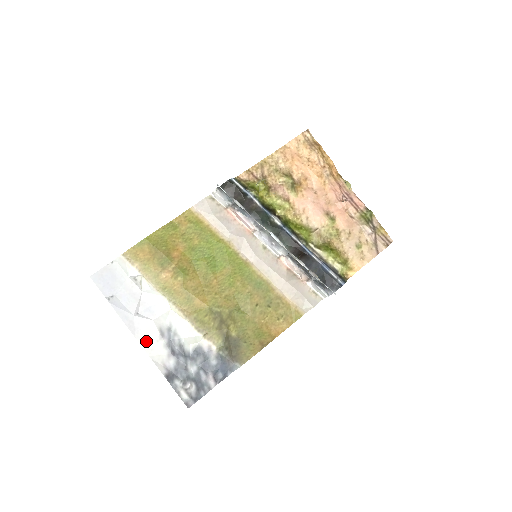
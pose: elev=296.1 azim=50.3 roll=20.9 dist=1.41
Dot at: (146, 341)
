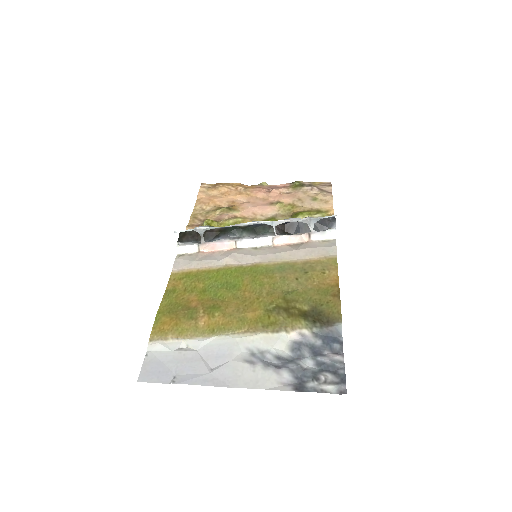
Dot at: (244, 381)
